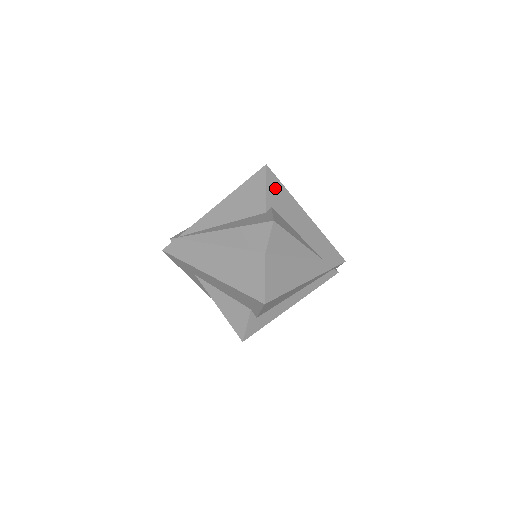
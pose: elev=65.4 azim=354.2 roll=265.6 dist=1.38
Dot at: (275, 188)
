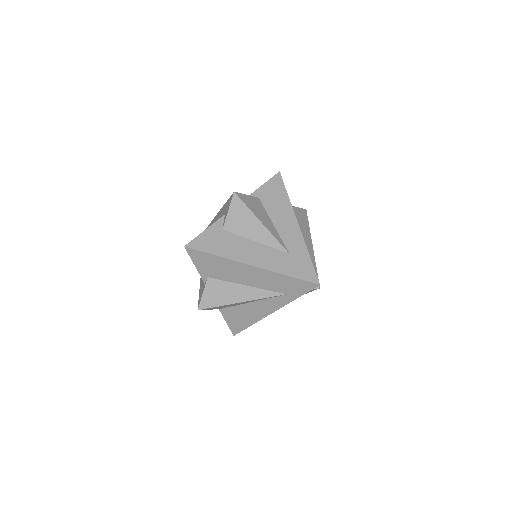
Dot at: (203, 261)
